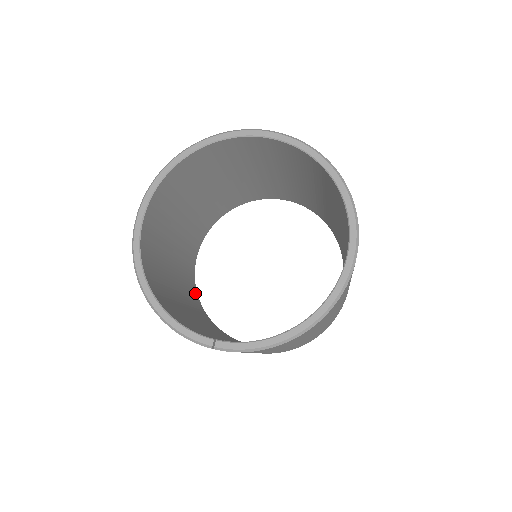
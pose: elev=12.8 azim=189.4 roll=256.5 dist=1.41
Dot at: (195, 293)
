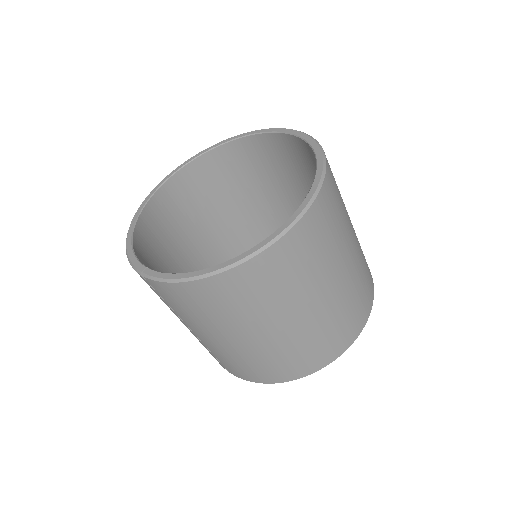
Dot at: occluded
